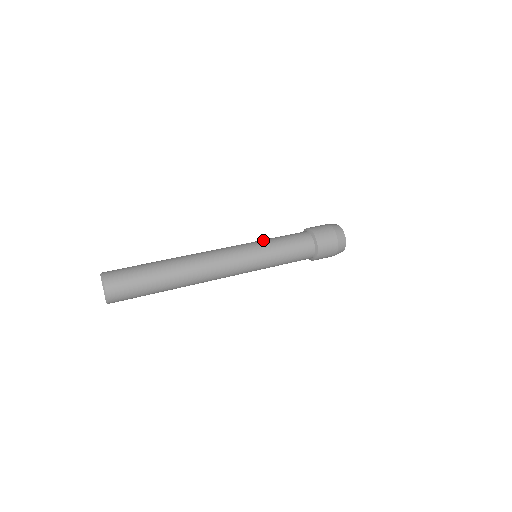
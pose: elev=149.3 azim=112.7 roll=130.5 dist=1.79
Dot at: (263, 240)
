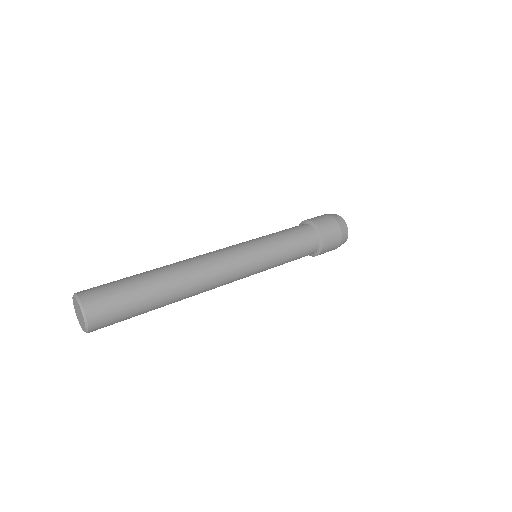
Dot at: (259, 237)
